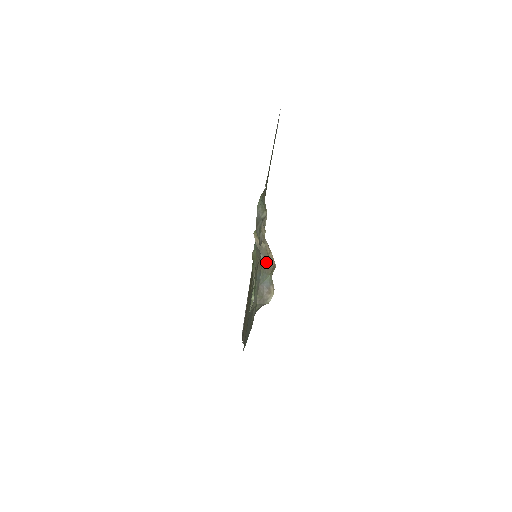
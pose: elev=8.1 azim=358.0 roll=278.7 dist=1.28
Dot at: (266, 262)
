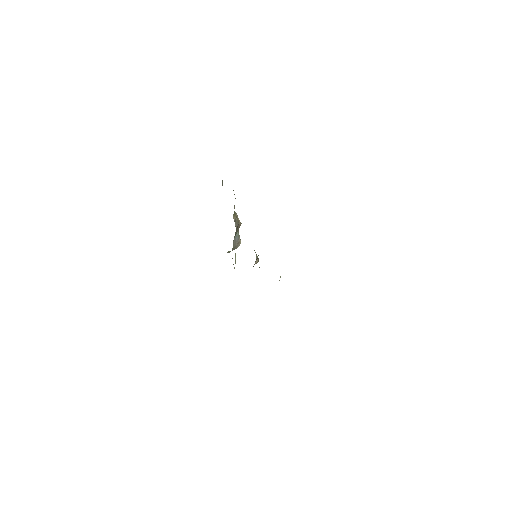
Dot at: (237, 226)
